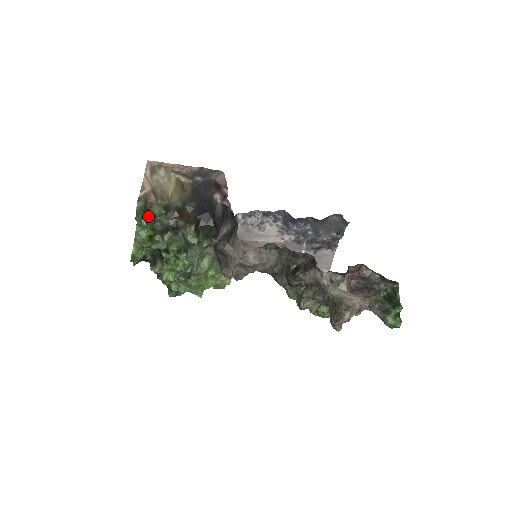
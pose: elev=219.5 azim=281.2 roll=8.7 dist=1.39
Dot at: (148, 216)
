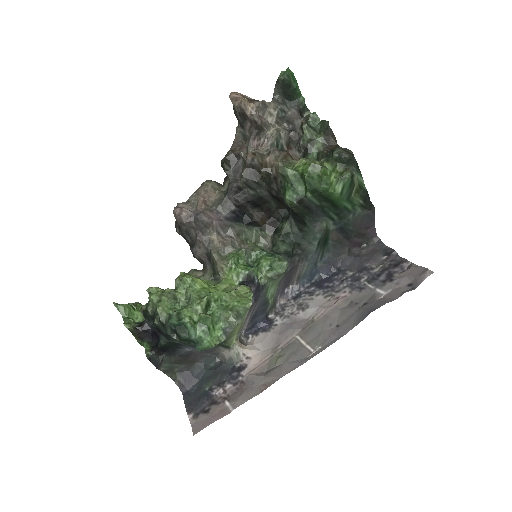
Dot at: occluded
